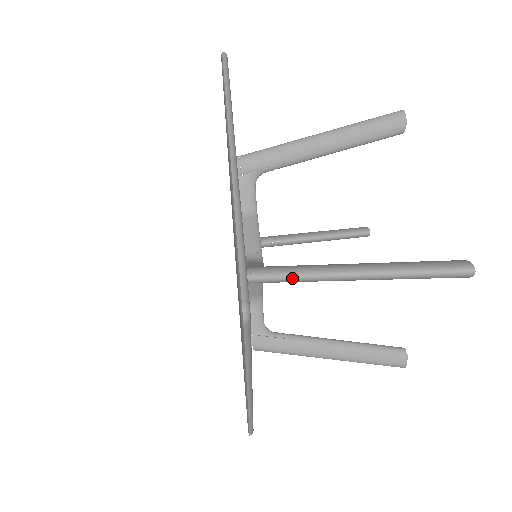
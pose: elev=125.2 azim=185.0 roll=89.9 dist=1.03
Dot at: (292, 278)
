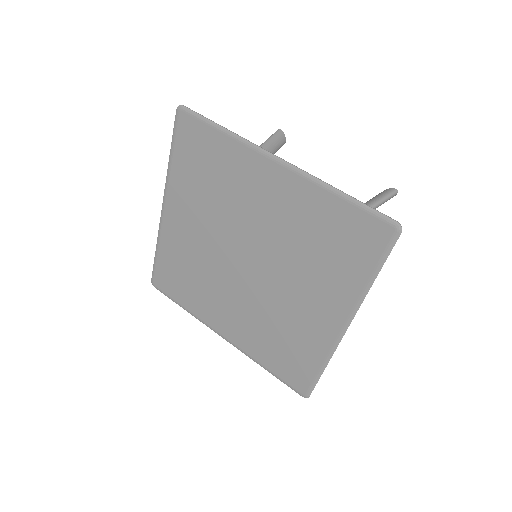
Dot at: occluded
